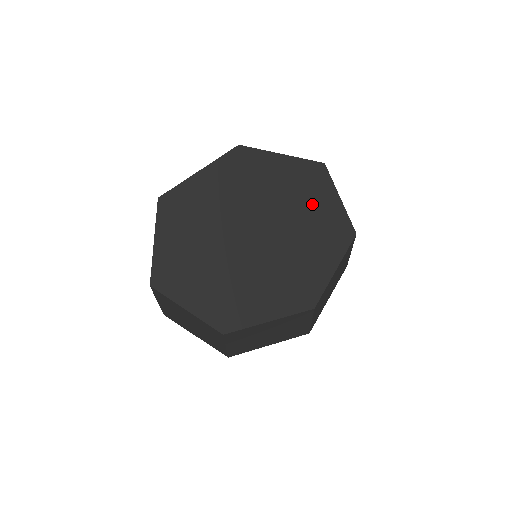
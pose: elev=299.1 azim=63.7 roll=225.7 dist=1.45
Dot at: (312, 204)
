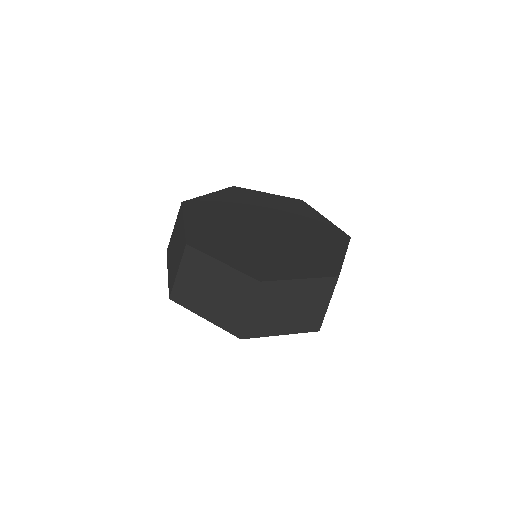
Dot at: (321, 244)
